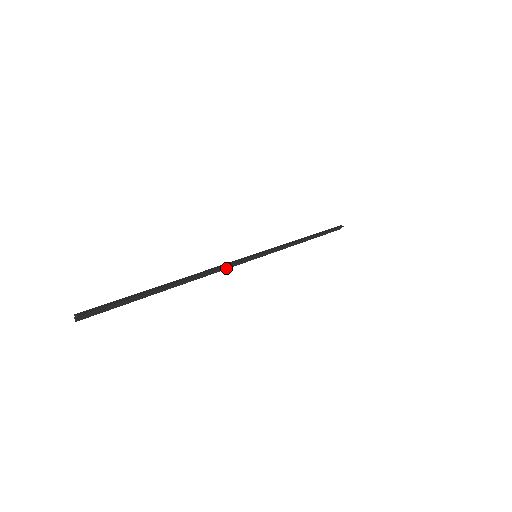
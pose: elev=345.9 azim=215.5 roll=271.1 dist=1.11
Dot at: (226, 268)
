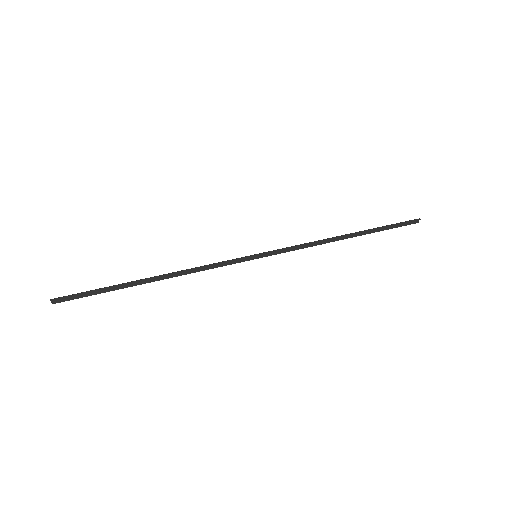
Dot at: (213, 267)
